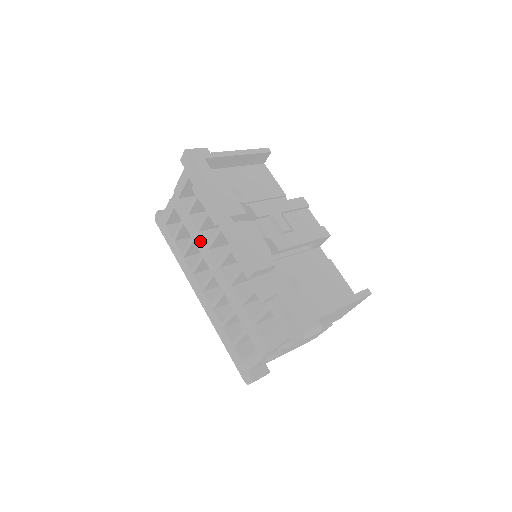
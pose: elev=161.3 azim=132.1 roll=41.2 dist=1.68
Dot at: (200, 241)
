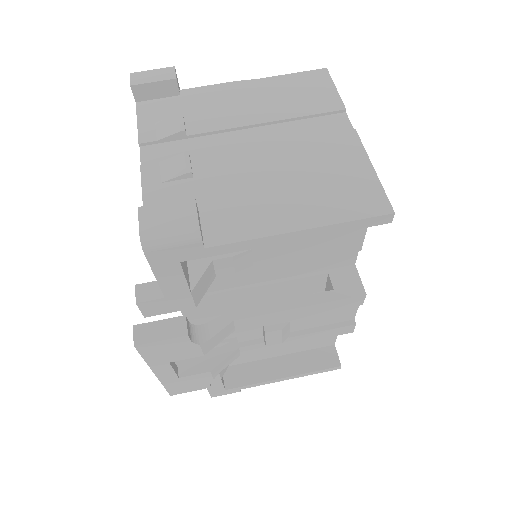
Dot at: occluded
